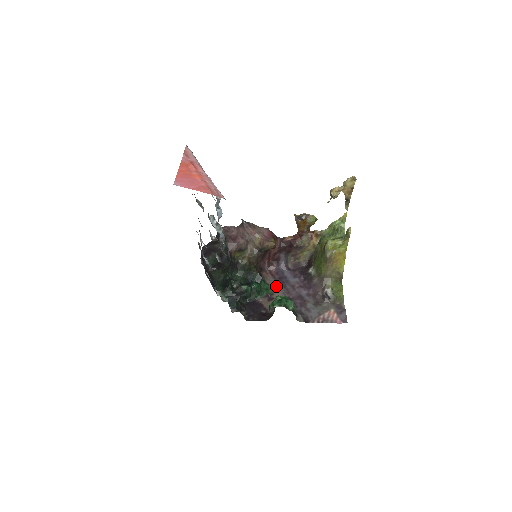
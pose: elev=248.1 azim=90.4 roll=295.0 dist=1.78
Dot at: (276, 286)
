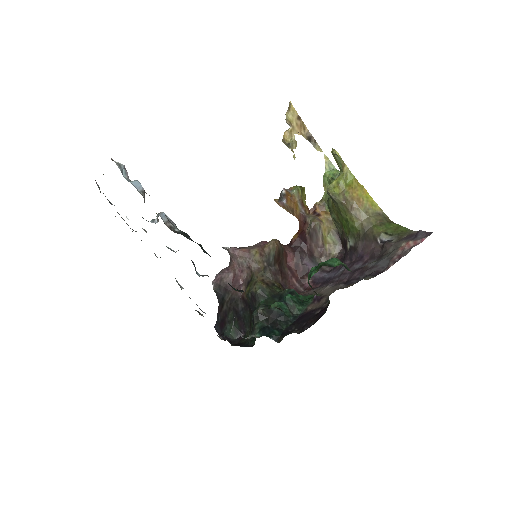
Dot at: (321, 289)
